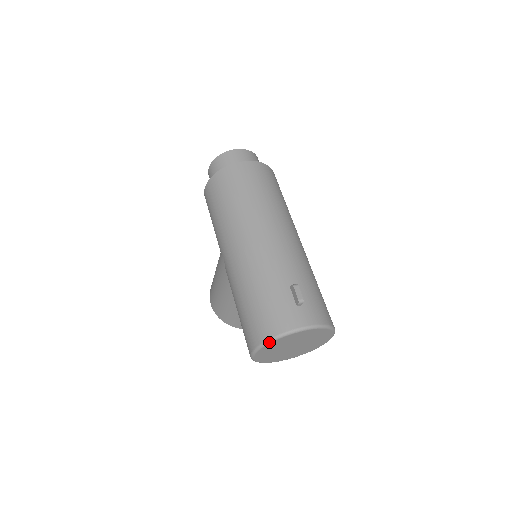
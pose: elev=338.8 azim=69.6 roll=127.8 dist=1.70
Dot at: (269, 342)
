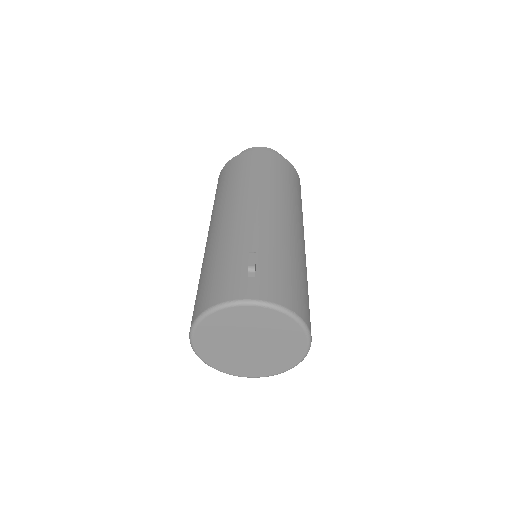
Dot at: (201, 317)
